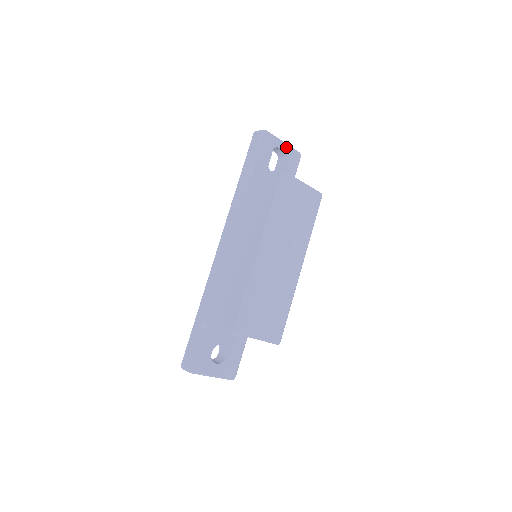
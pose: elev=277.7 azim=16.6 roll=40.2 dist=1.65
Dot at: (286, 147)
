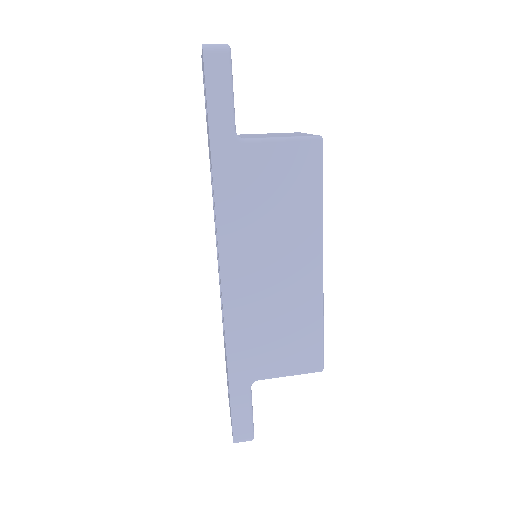
Dot at: occluded
